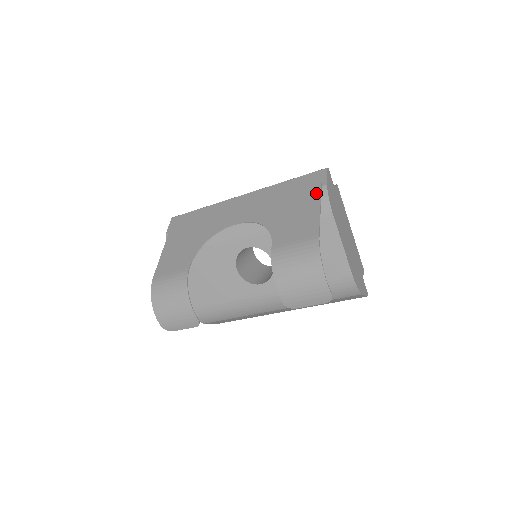
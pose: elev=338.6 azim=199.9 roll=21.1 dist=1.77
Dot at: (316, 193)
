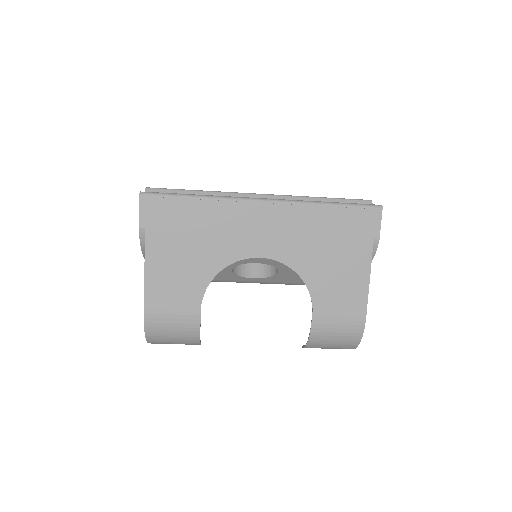
Dot at: (367, 251)
